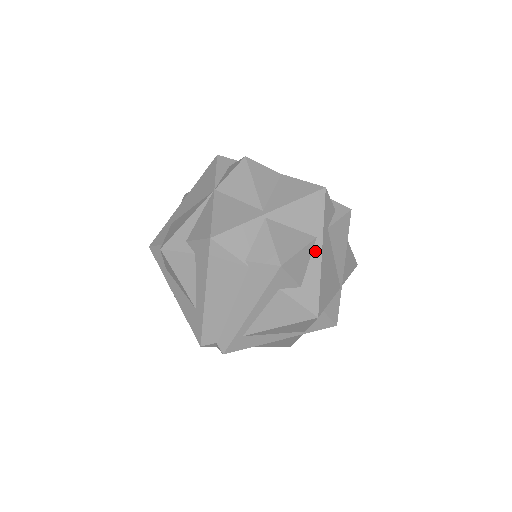
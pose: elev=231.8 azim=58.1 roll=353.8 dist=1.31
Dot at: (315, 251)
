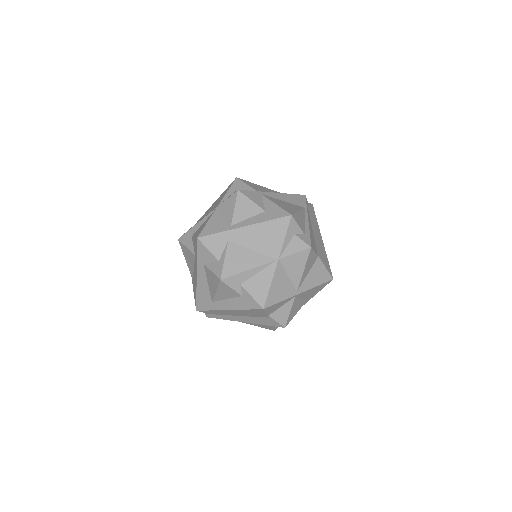
Dot at: occluded
